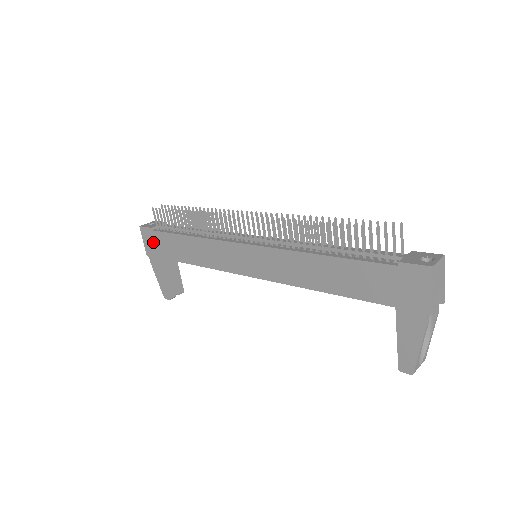
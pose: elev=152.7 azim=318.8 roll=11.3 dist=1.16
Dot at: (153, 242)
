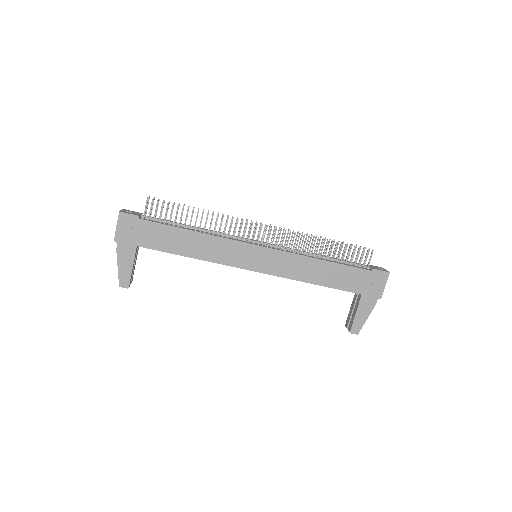
Dot at: (134, 230)
